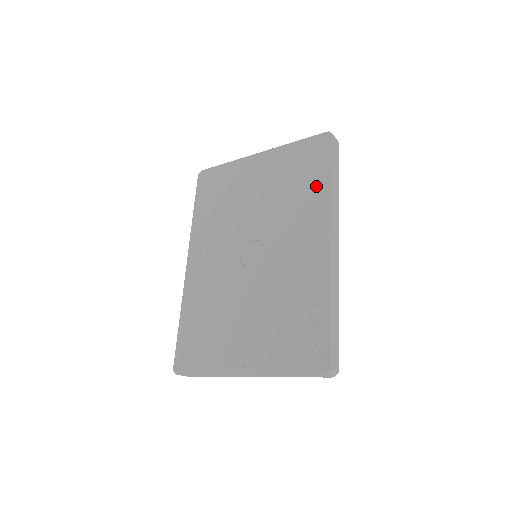
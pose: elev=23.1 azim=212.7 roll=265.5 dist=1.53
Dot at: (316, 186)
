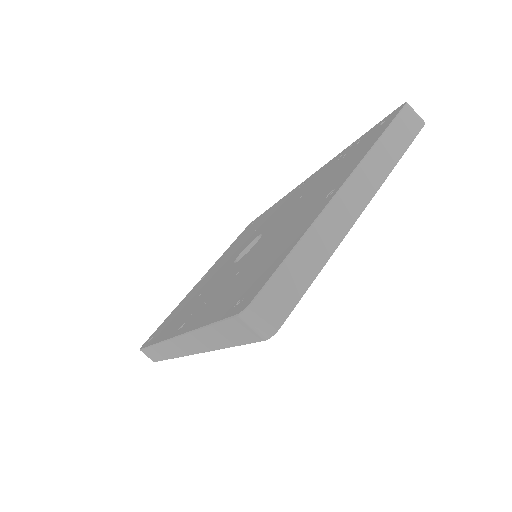
Dot at: (265, 214)
